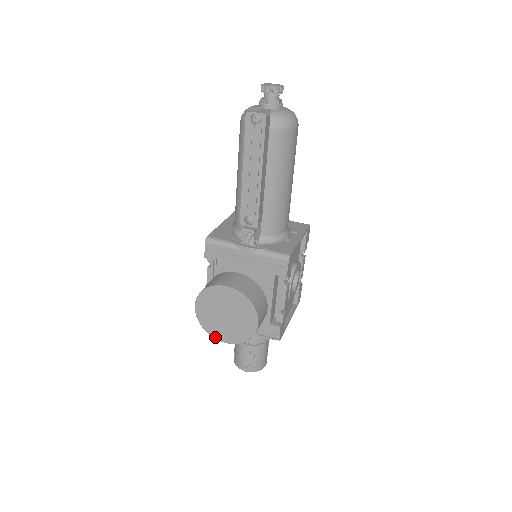
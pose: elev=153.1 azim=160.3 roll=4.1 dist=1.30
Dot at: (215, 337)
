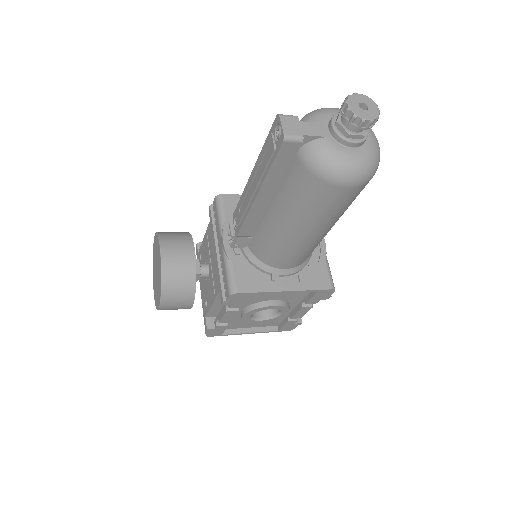
Dot at: (153, 275)
